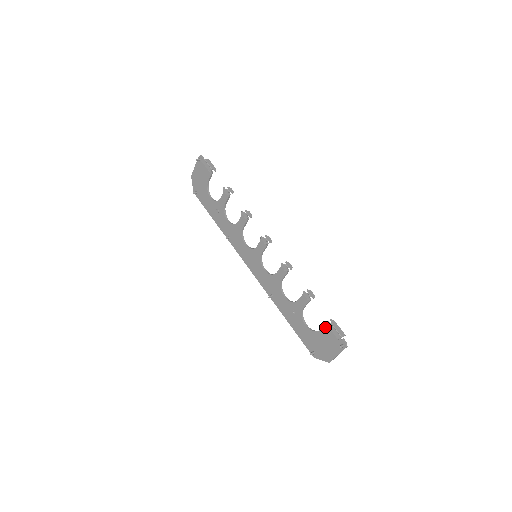
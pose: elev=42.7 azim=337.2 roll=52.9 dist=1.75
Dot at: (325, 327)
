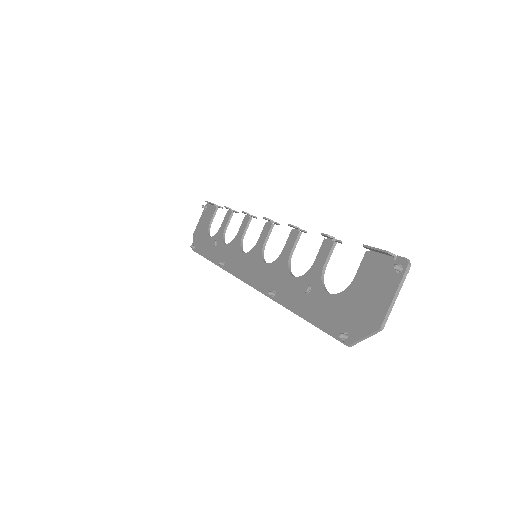
Dot at: (363, 263)
